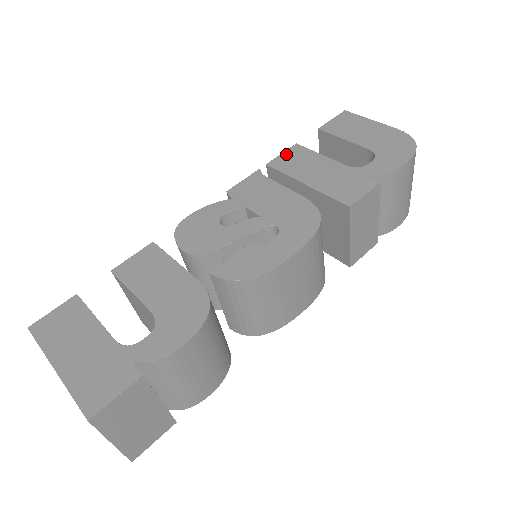
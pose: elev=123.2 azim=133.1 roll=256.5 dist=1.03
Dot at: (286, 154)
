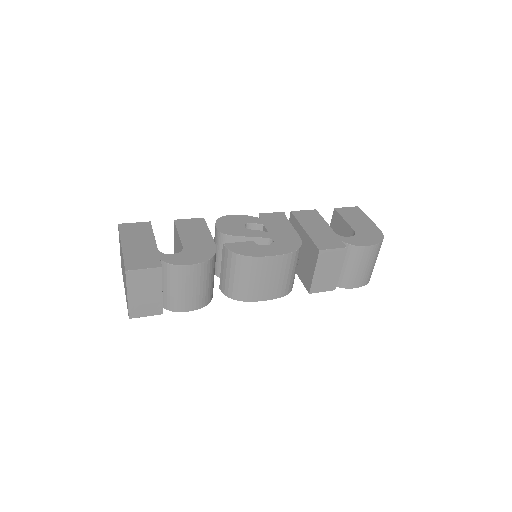
Dot at: (306, 212)
